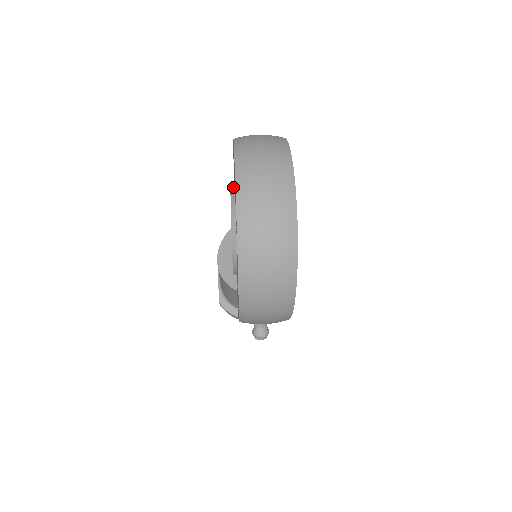
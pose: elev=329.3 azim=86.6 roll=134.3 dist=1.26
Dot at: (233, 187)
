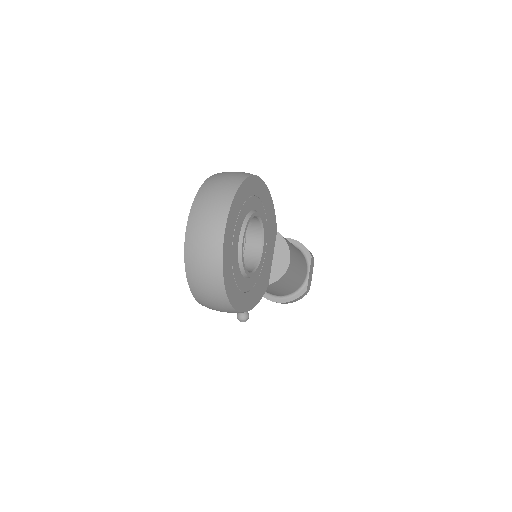
Dot at: occluded
